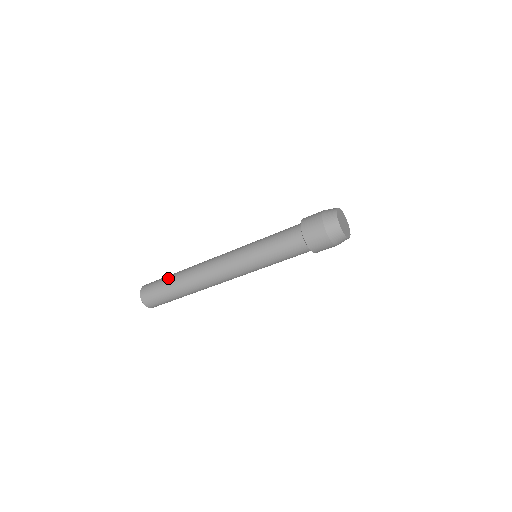
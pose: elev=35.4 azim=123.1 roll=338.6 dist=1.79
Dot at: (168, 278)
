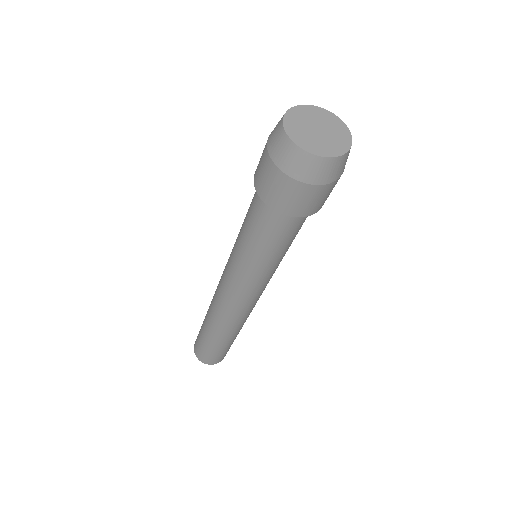
Dot at: occluded
